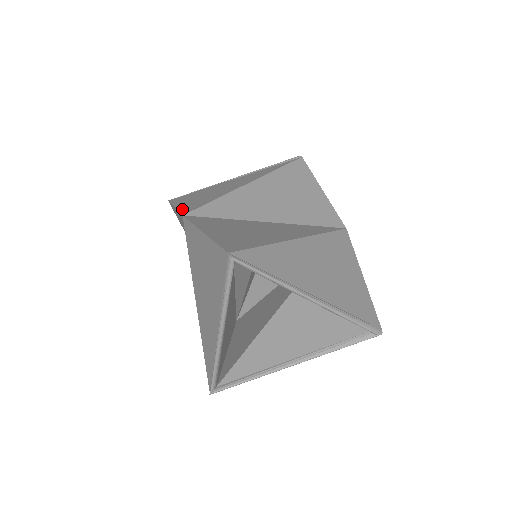
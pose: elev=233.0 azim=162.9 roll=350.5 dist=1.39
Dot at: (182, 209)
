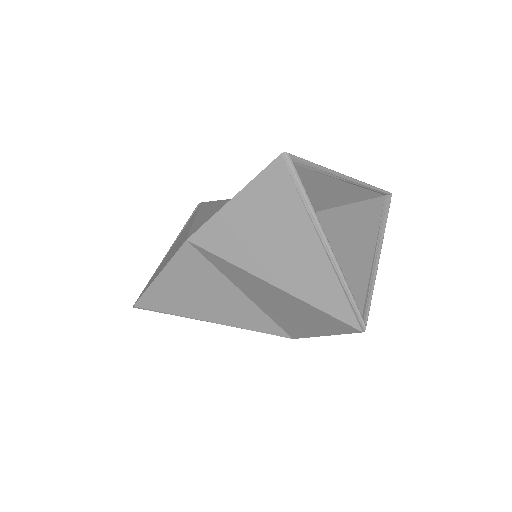
Dot at: occluded
